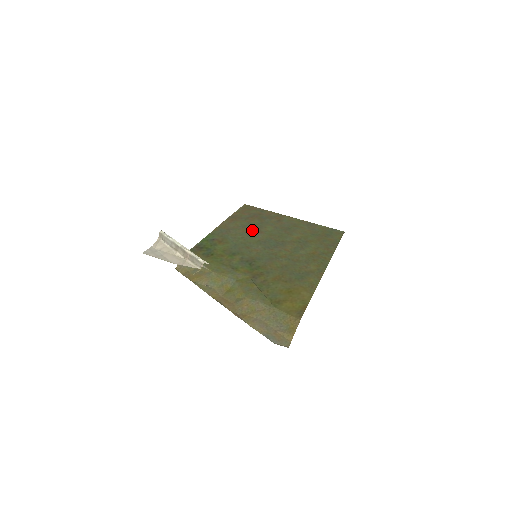
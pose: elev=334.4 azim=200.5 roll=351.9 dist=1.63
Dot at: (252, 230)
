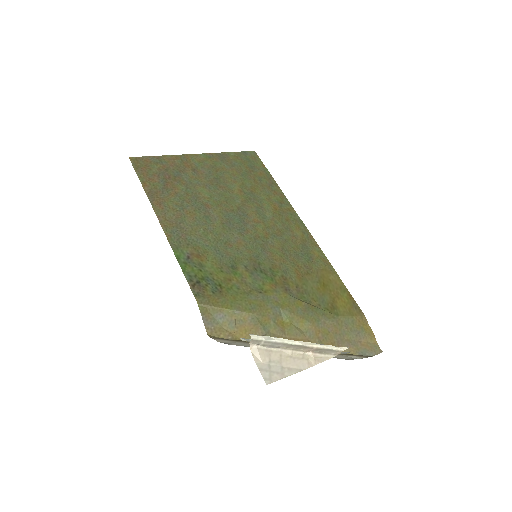
Dot at: (196, 209)
